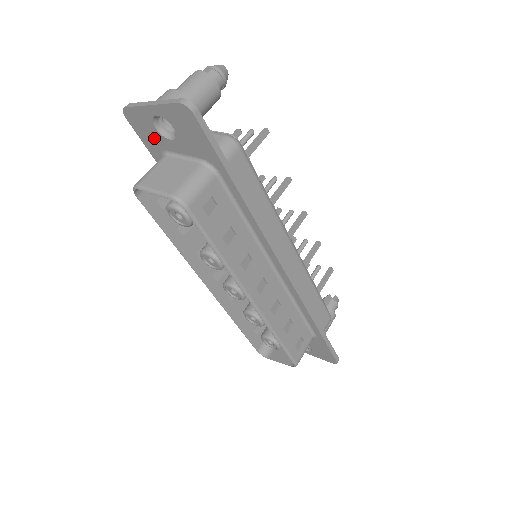
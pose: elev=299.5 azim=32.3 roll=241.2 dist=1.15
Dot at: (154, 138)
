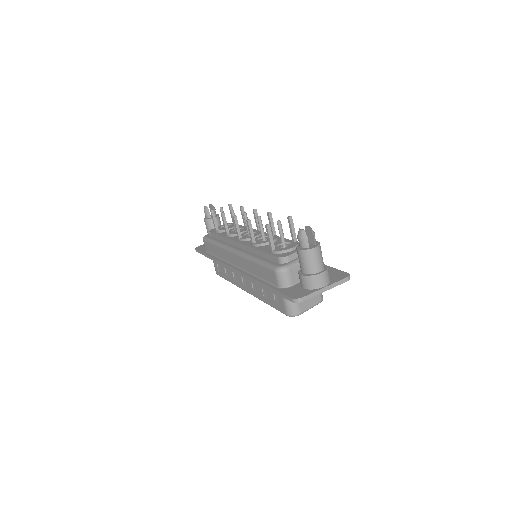
Dot at: occluded
